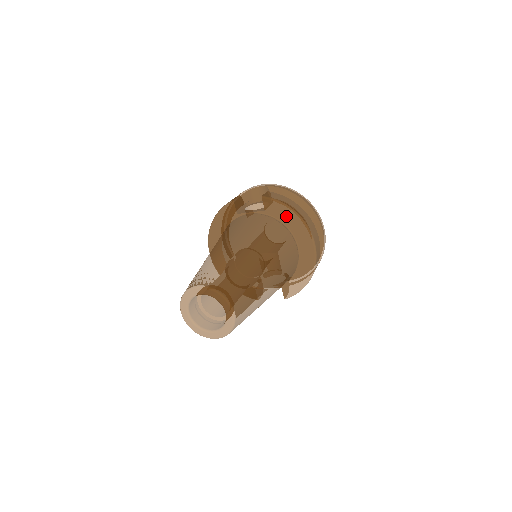
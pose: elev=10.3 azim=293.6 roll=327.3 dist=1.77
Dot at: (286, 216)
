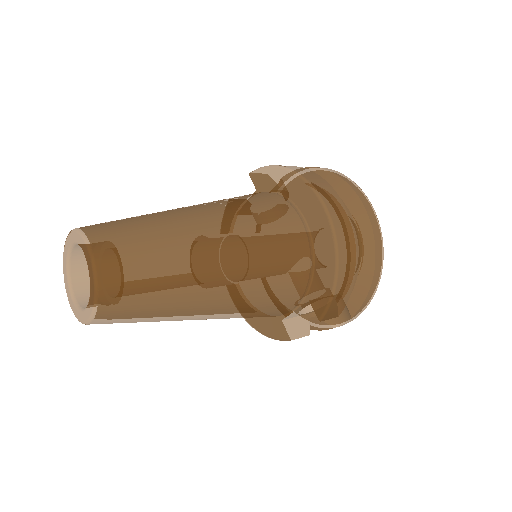
Dot at: (277, 180)
